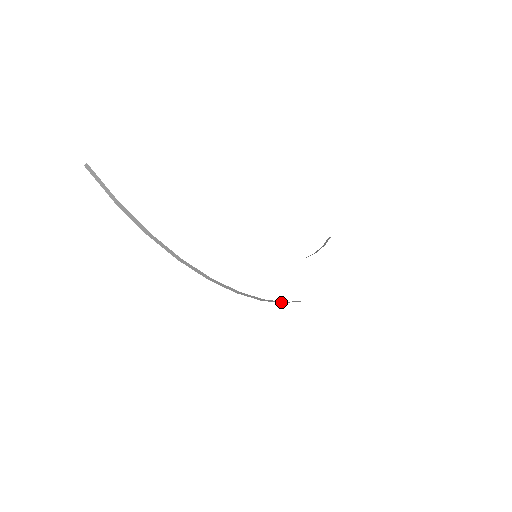
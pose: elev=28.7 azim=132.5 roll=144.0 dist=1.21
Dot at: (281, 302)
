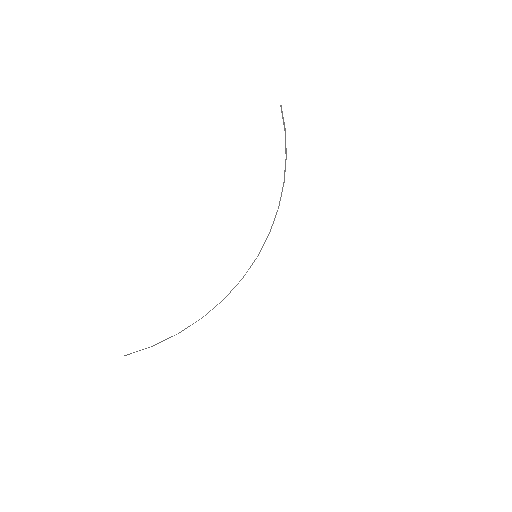
Dot at: occluded
